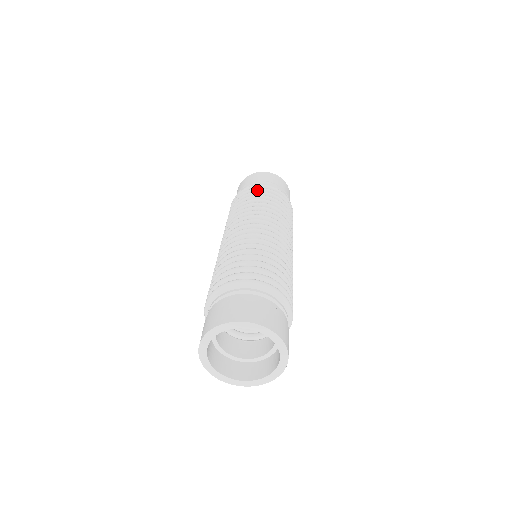
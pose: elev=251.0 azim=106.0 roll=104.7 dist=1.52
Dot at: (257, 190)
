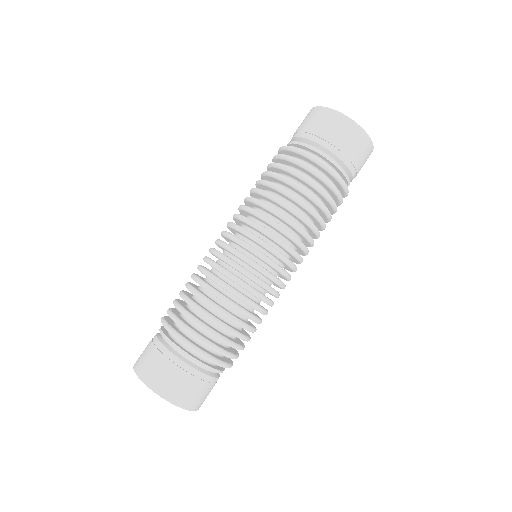
Dot at: (334, 192)
